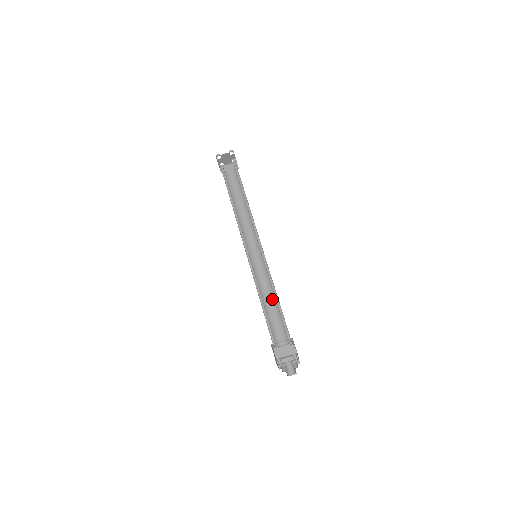
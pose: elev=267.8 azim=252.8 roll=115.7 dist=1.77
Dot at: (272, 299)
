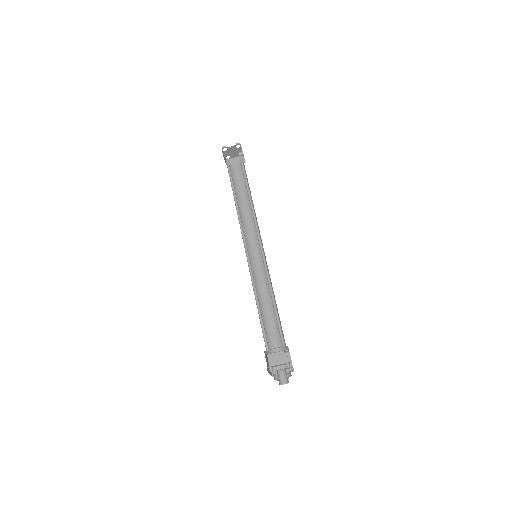
Dot at: (270, 302)
